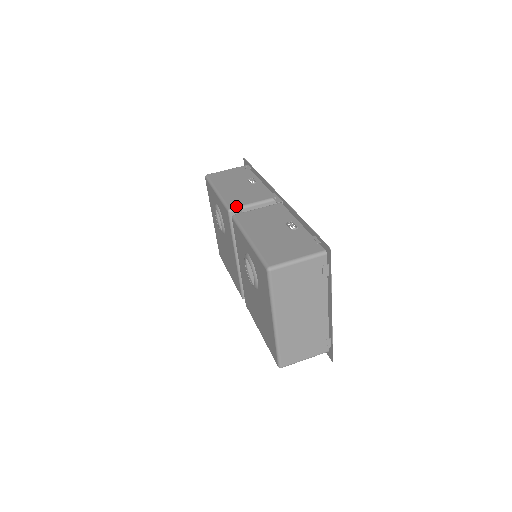
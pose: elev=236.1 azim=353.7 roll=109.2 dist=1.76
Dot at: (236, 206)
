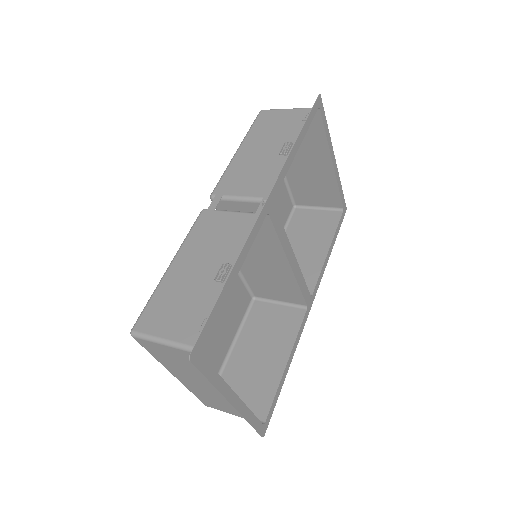
Dot at: (221, 193)
